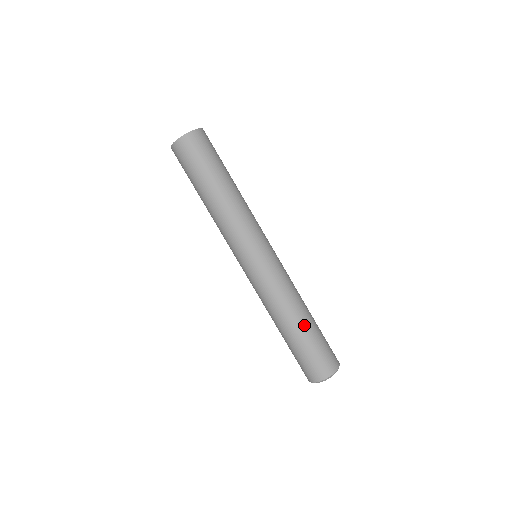
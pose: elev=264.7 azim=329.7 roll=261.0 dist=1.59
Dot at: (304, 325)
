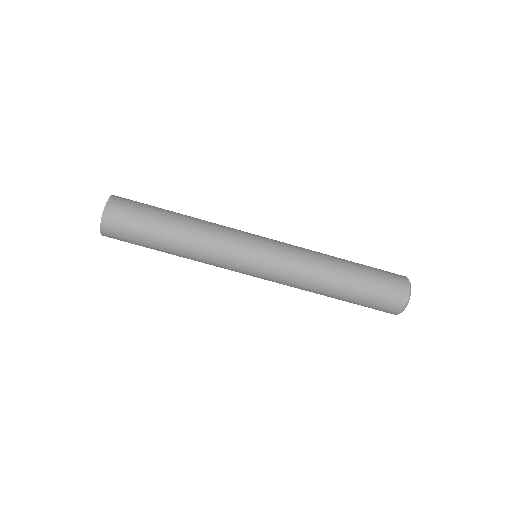
Dot at: (341, 295)
